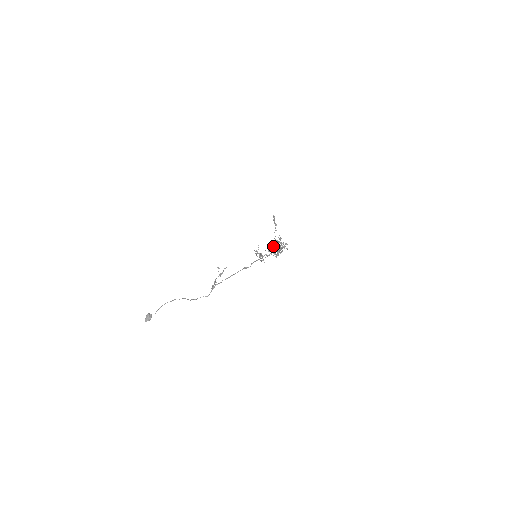
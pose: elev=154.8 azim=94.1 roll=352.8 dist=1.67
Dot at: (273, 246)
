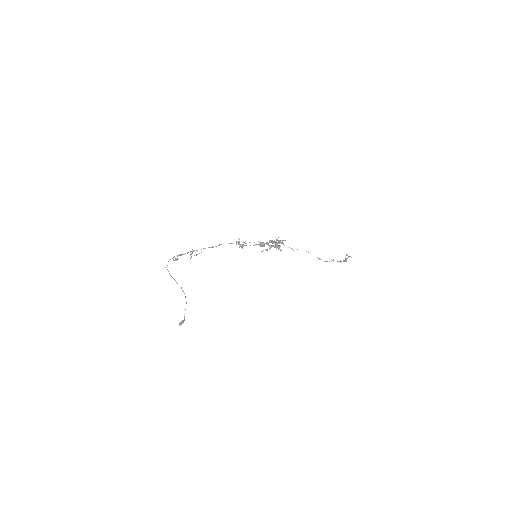
Dot at: occluded
